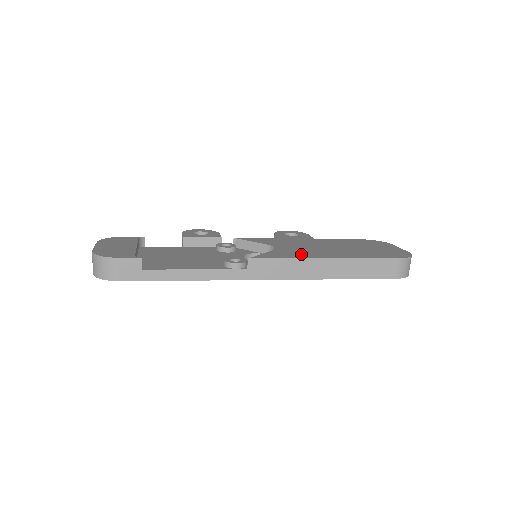
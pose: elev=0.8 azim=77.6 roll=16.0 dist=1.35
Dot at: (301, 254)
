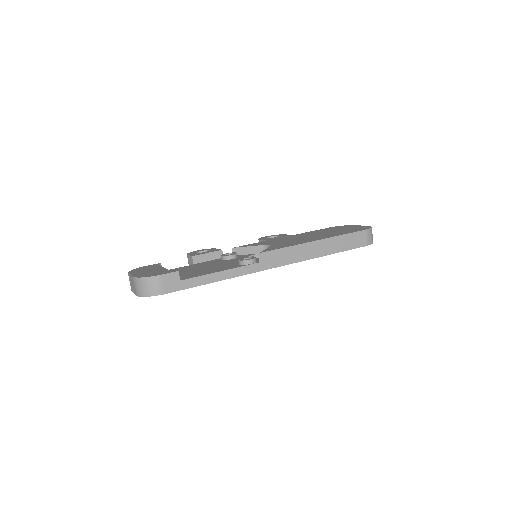
Dot at: (294, 243)
